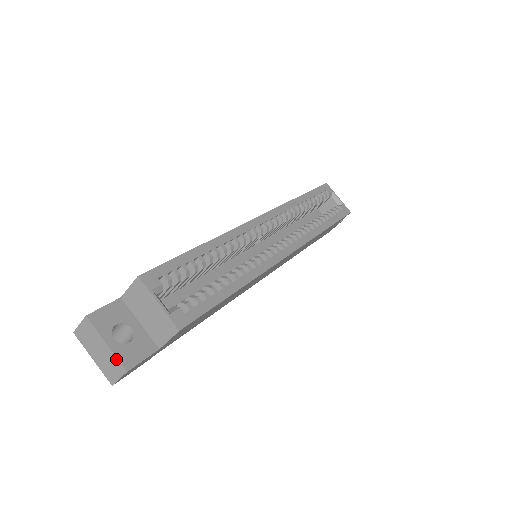
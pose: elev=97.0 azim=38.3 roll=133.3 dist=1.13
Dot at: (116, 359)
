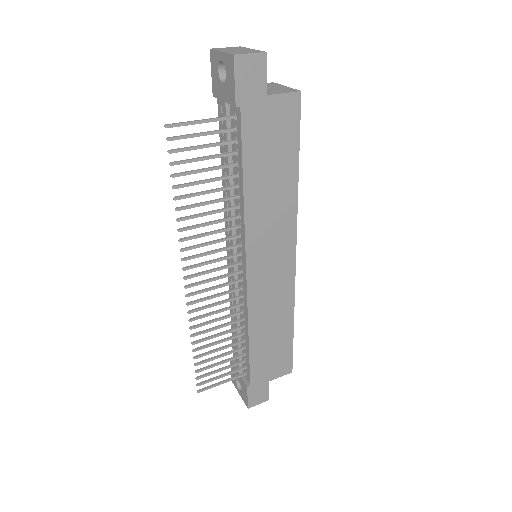
Dot at: (258, 51)
